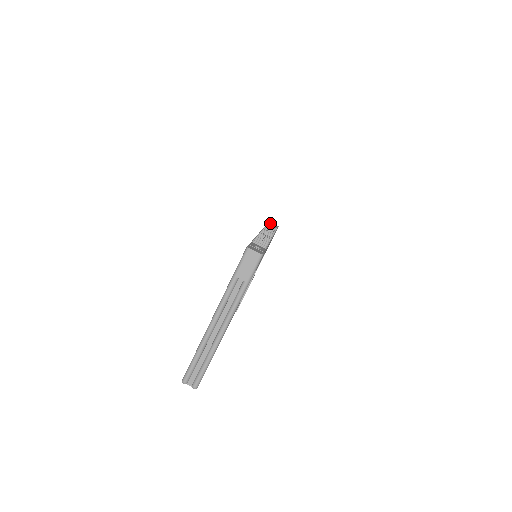
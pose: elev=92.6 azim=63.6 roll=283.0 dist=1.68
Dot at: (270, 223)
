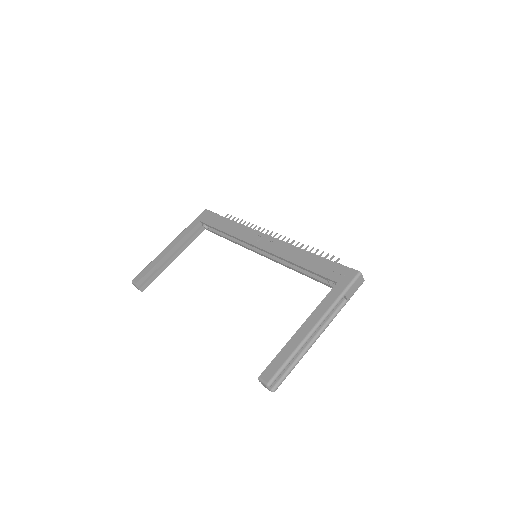
Dot at: (213, 212)
